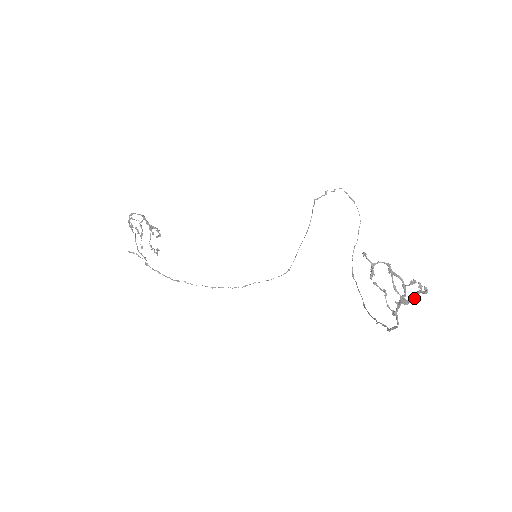
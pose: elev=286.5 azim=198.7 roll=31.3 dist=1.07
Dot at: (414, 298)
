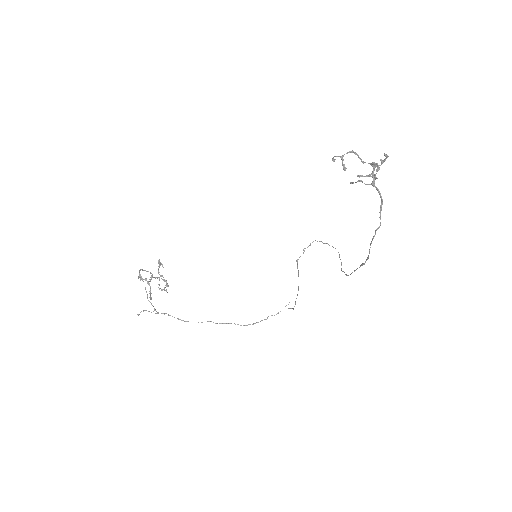
Dot at: occluded
